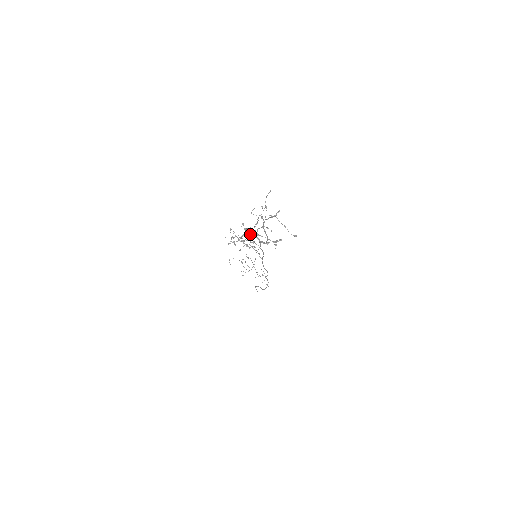
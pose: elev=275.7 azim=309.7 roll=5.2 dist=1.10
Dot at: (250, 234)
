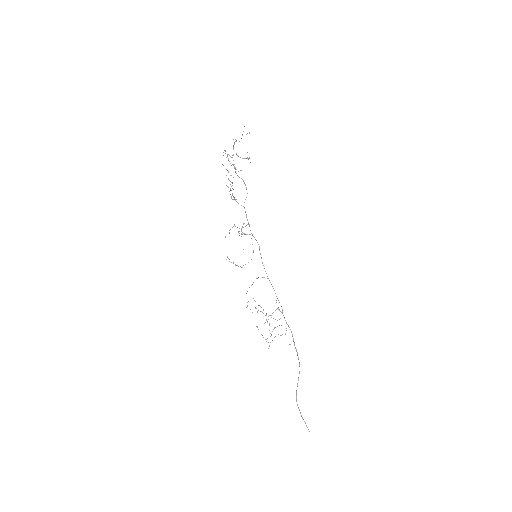
Dot at: (233, 164)
